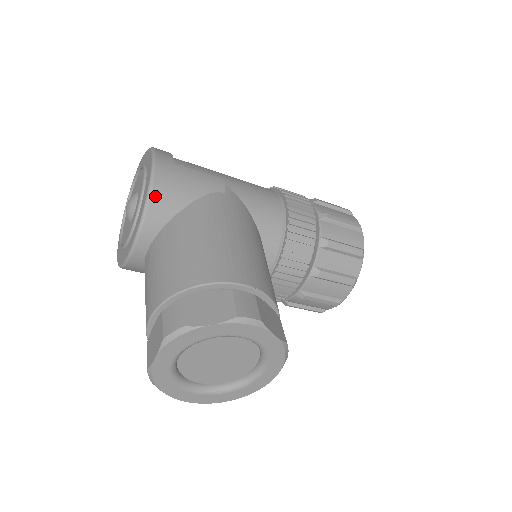
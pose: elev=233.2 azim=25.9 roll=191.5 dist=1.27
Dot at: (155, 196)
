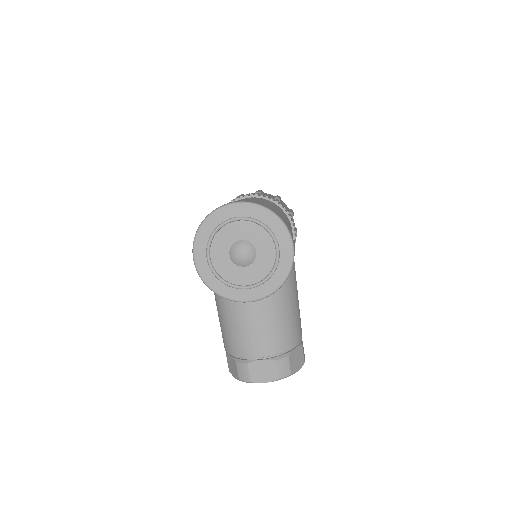
Dot at: occluded
